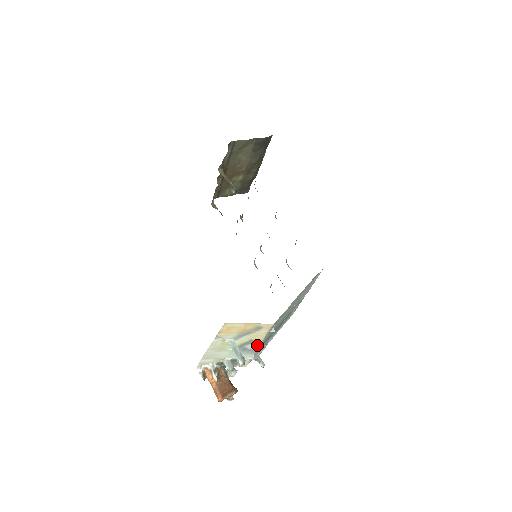
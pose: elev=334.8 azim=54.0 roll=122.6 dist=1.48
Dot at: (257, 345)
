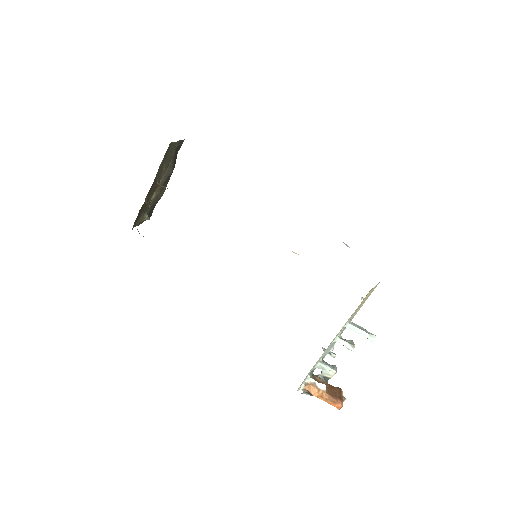
Dot at: occluded
